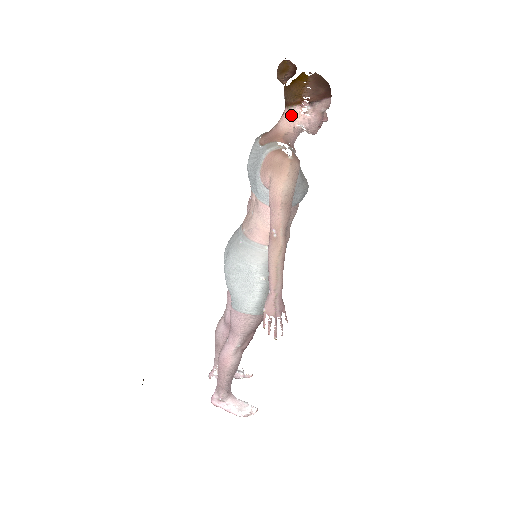
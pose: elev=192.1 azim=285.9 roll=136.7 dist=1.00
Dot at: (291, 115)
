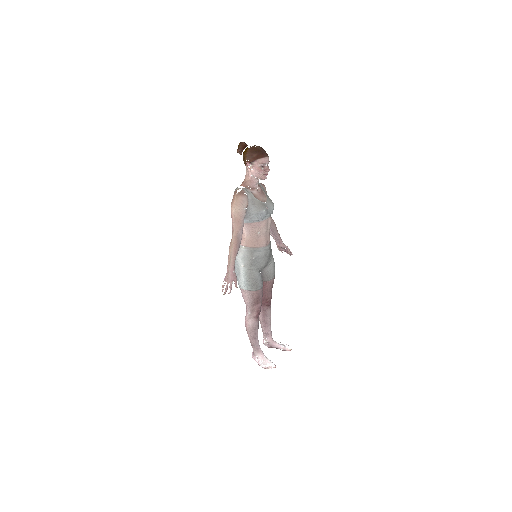
Dot at: (247, 171)
